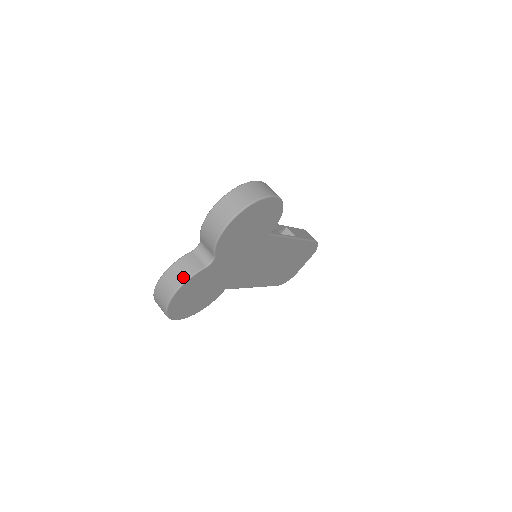
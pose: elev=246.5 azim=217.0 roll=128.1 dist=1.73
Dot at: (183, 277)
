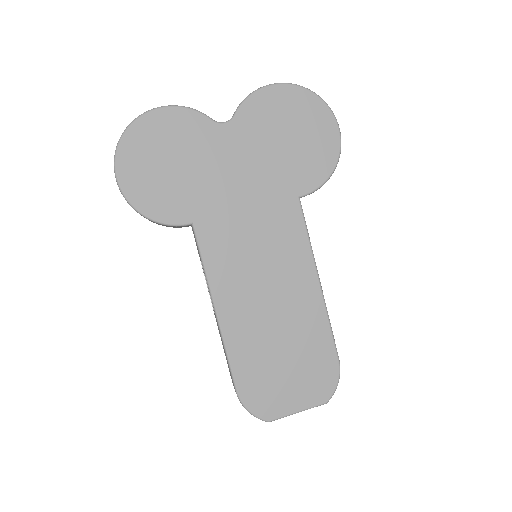
Dot at: (185, 108)
